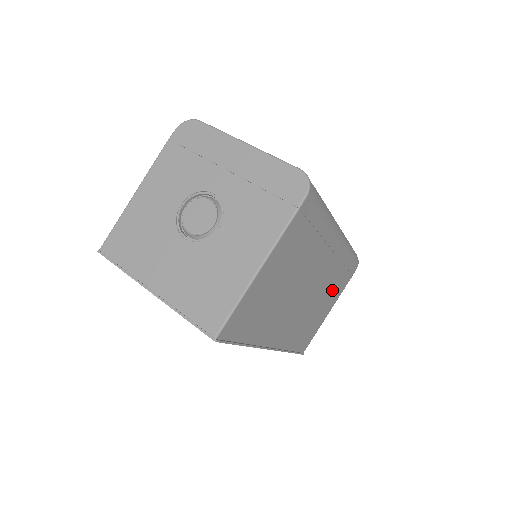
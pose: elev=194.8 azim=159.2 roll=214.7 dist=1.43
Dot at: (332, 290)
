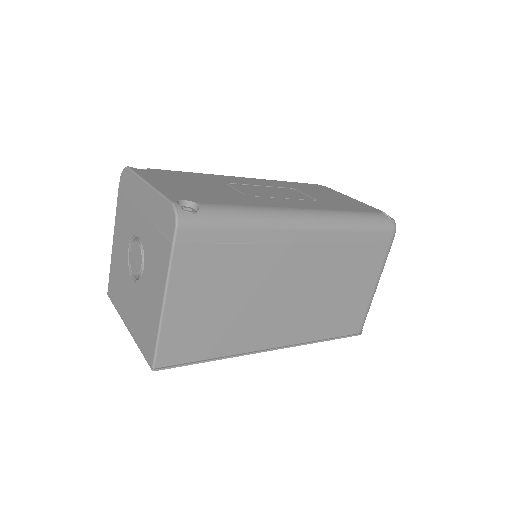
Dot at: (353, 269)
